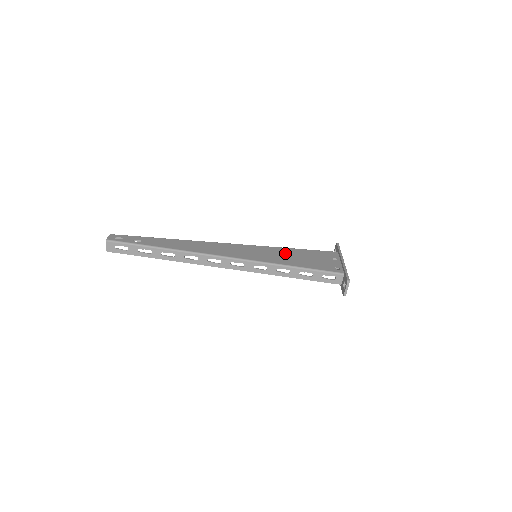
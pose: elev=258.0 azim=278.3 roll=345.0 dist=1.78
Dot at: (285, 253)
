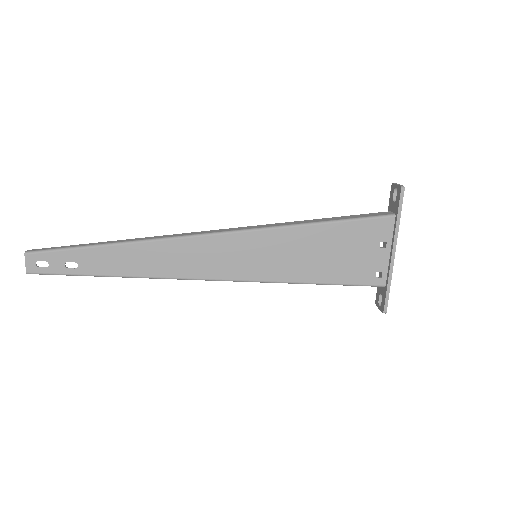
Dot at: (302, 246)
